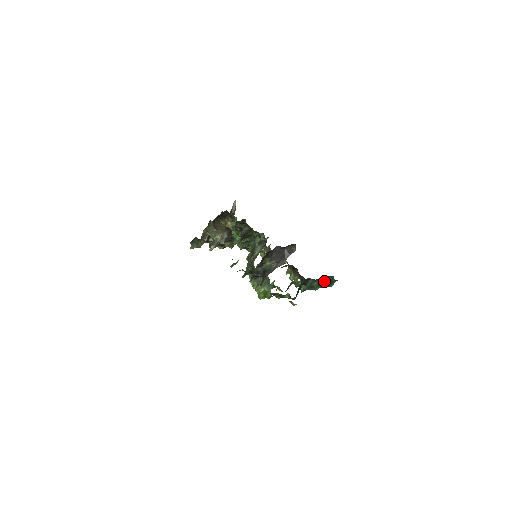
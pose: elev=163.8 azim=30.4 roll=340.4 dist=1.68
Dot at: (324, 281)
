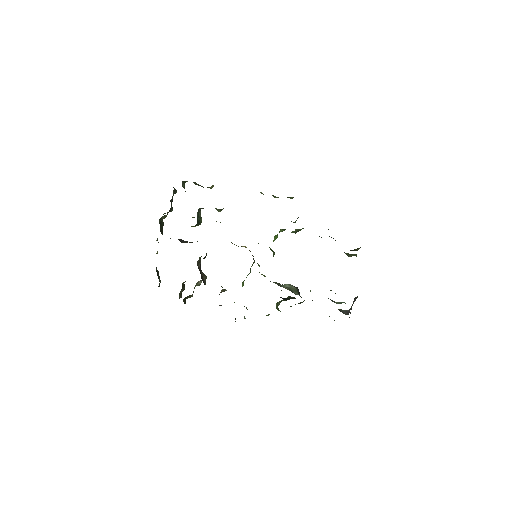
Dot at: occluded
